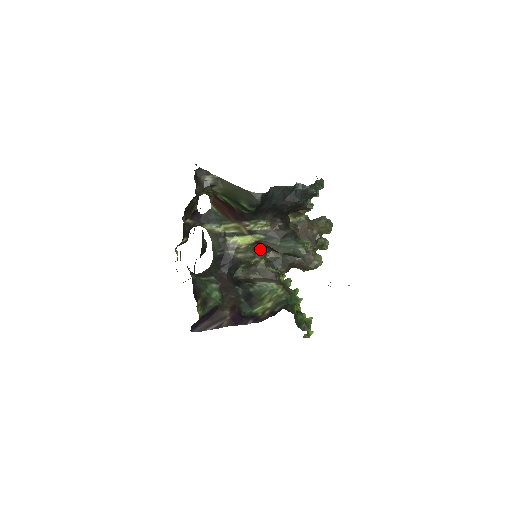
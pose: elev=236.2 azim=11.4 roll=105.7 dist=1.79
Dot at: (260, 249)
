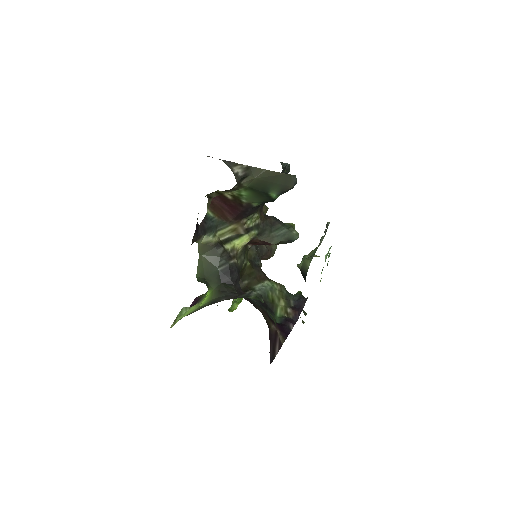
Dot at: (246, 249)
